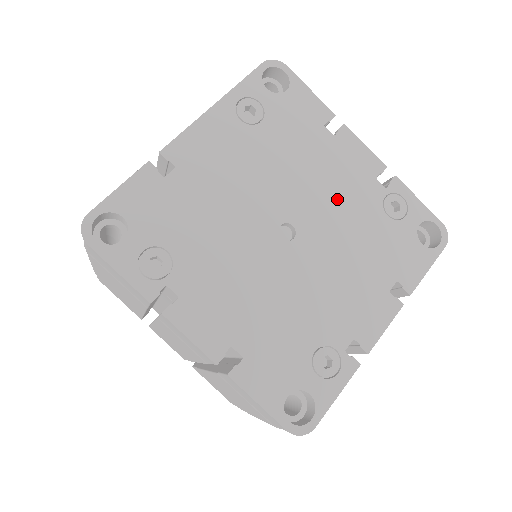
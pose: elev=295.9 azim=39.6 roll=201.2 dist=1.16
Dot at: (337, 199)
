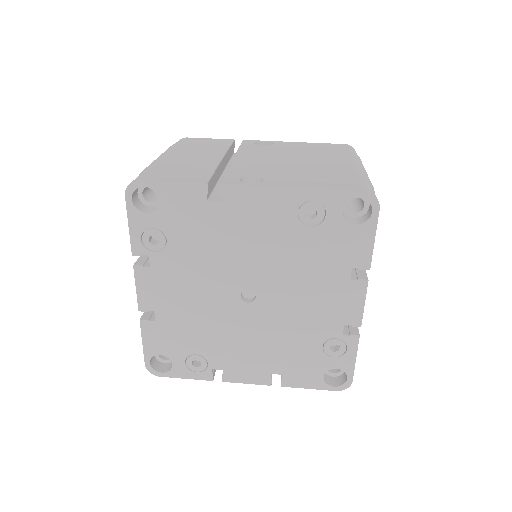
Dot at: (302, 311)
